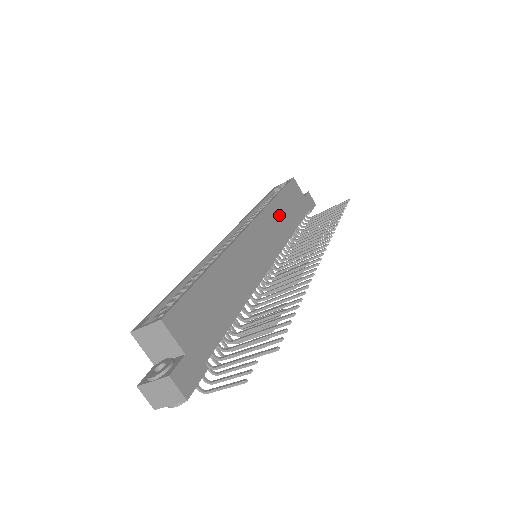
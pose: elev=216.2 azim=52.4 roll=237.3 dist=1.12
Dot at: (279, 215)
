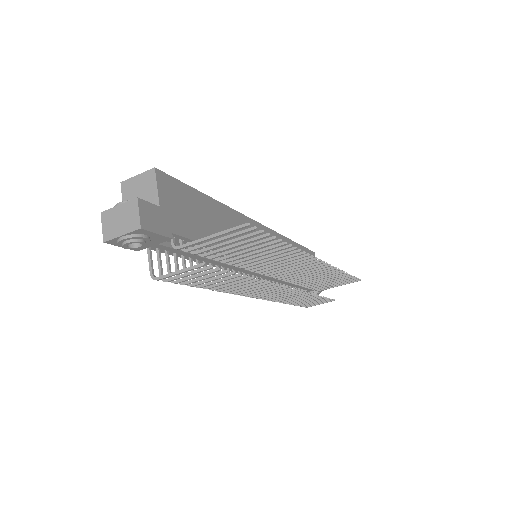
Dot at: occluded
